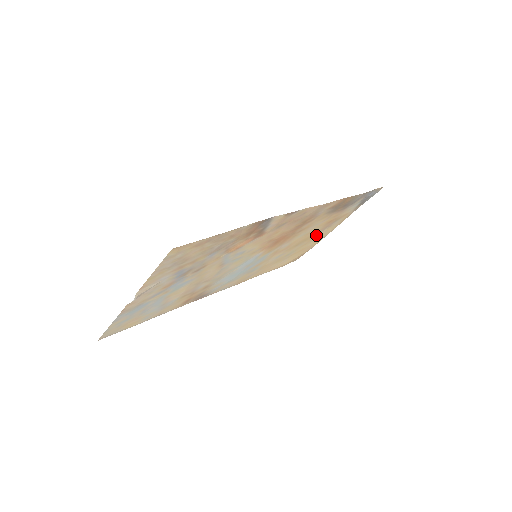
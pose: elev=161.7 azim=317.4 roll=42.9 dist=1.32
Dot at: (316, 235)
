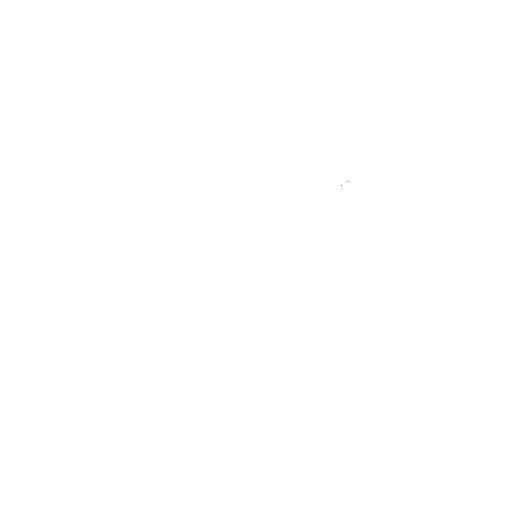
Dot at: occluded
